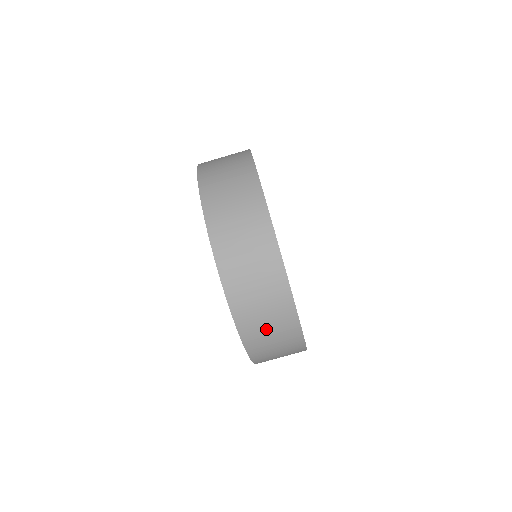
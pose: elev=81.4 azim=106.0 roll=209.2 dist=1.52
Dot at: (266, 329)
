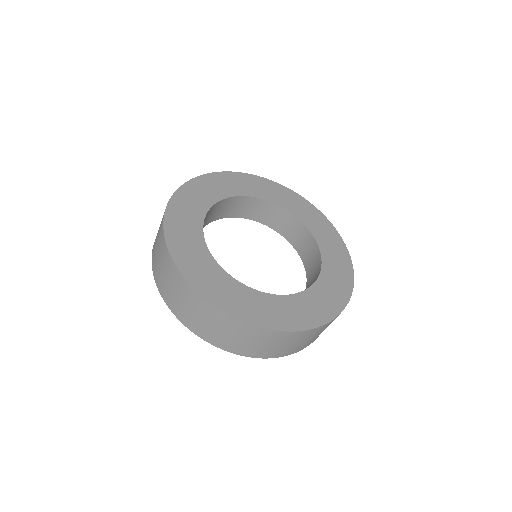
Dot at: occluded
